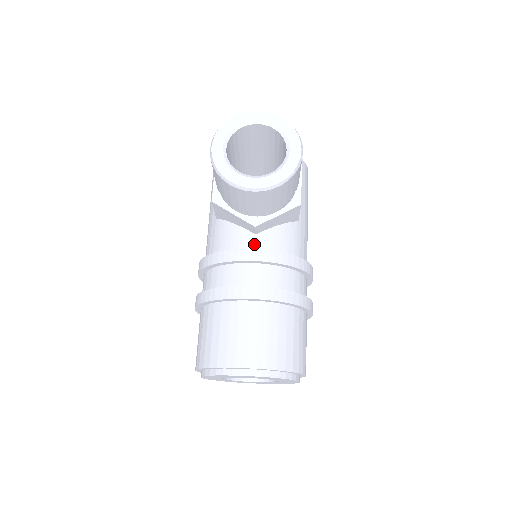
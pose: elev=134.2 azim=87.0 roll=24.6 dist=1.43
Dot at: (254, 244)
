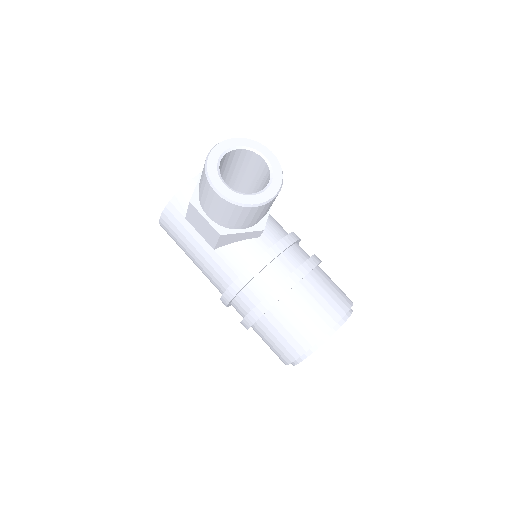
Dot at: (265, 244)
